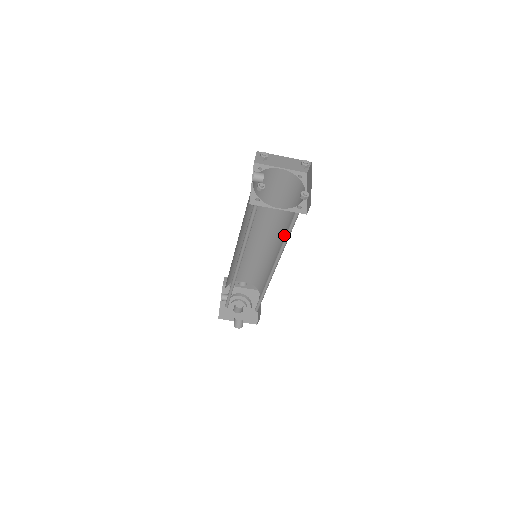
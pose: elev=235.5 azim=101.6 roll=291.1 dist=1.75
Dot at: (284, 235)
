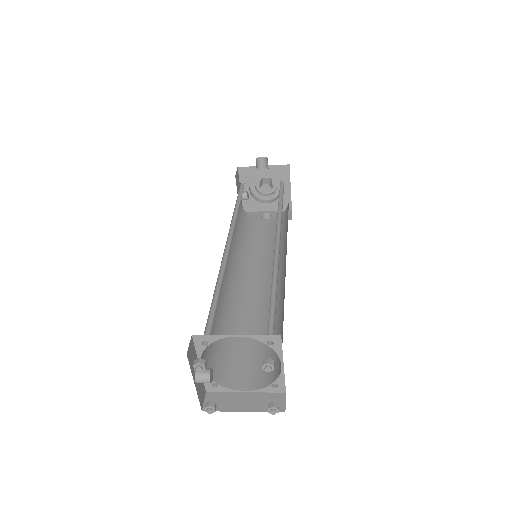
Dot at: occluded
